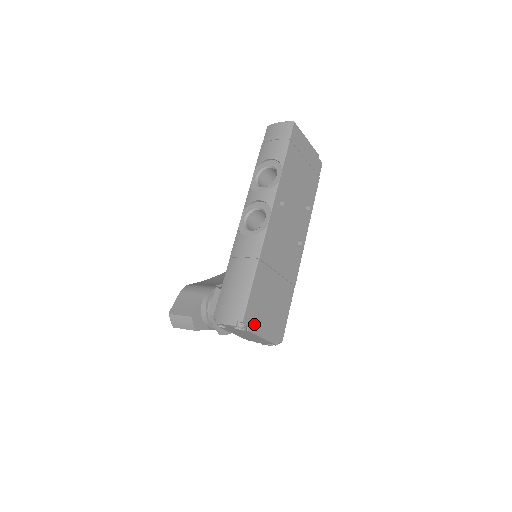
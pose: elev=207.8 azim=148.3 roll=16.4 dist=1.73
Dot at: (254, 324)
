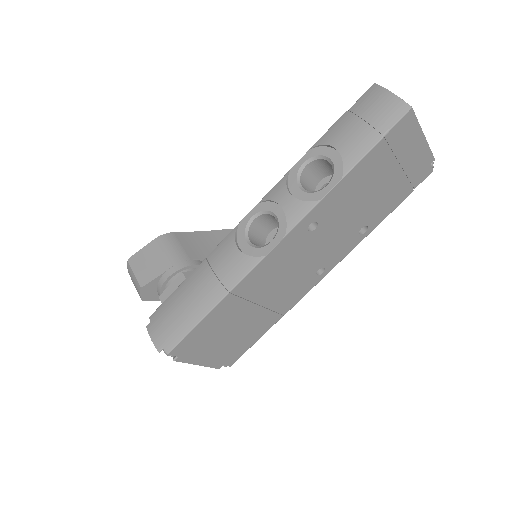
Dot at: (189, 354)
